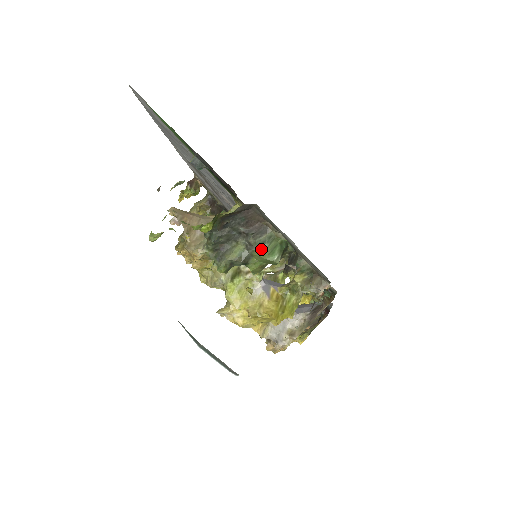
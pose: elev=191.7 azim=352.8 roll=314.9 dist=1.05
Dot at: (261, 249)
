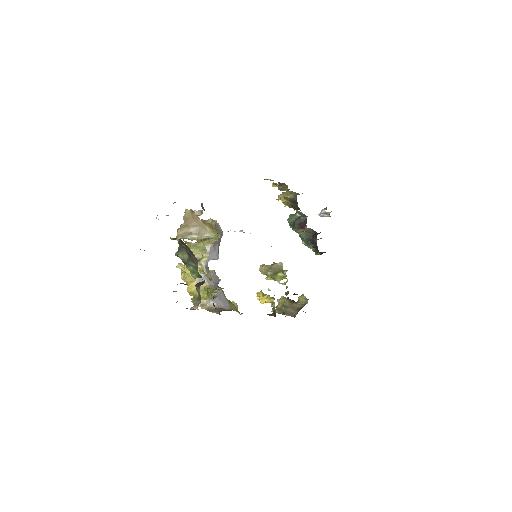
Dot at: (190, 267)
